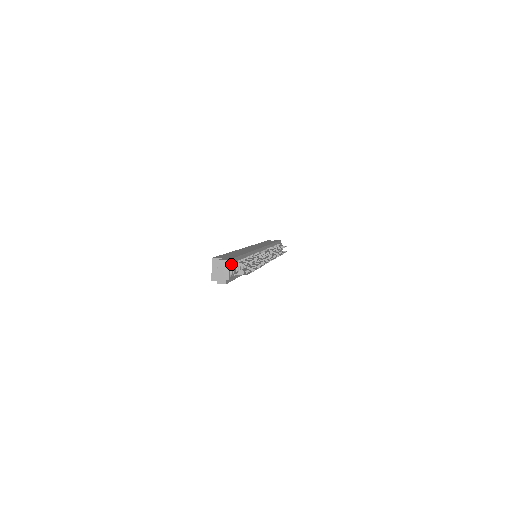
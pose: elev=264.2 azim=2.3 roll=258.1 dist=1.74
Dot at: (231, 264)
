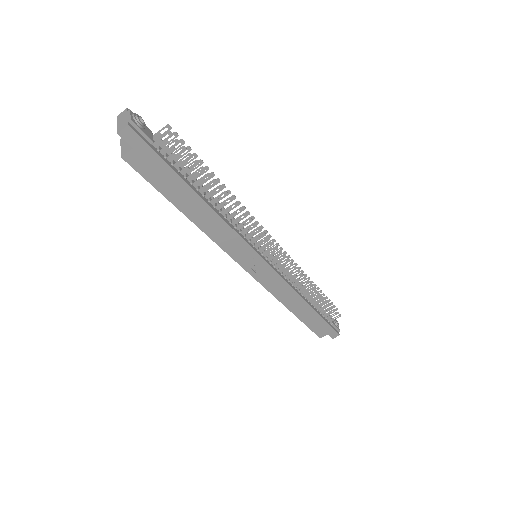
Dot at: occluded
